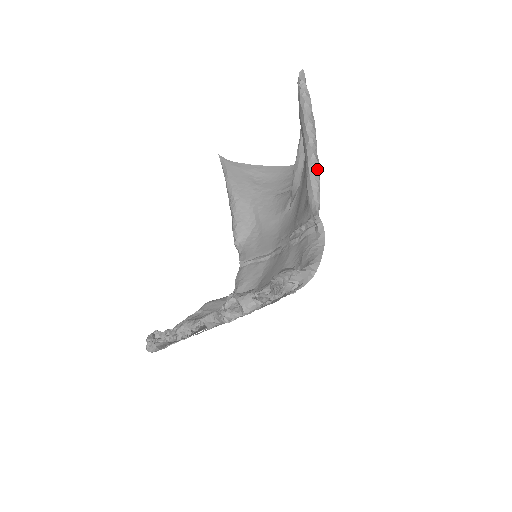
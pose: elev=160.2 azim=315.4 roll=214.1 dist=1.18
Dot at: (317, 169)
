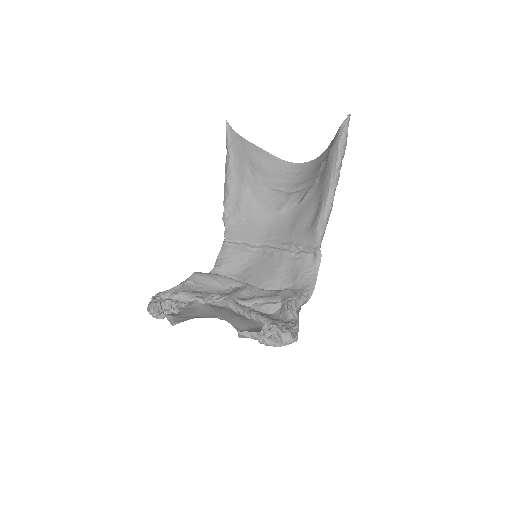
Dot at: (331, 209)
